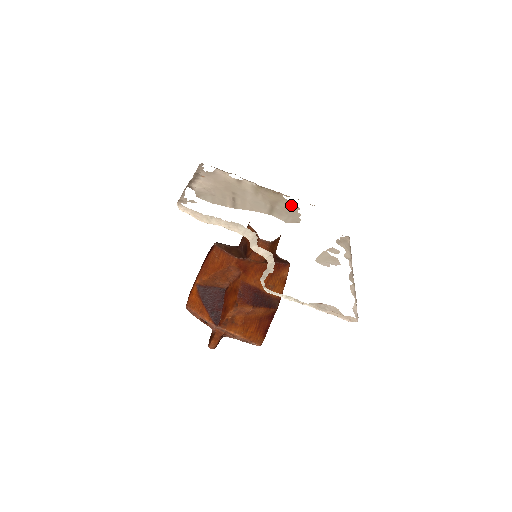
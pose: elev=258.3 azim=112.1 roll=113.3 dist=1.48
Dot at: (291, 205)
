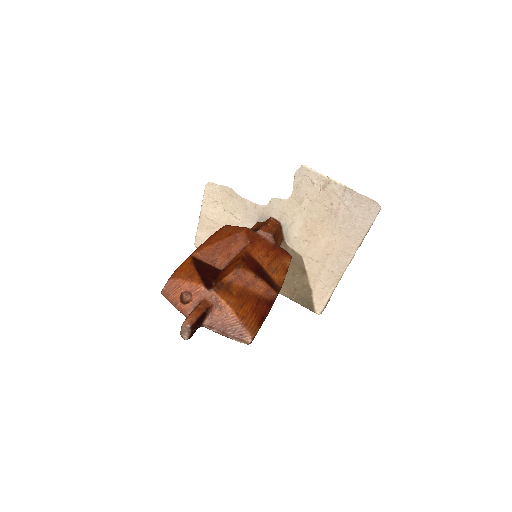
Dot at: occluded
